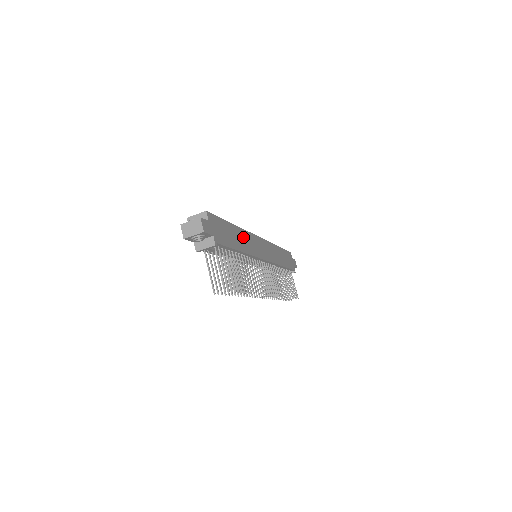
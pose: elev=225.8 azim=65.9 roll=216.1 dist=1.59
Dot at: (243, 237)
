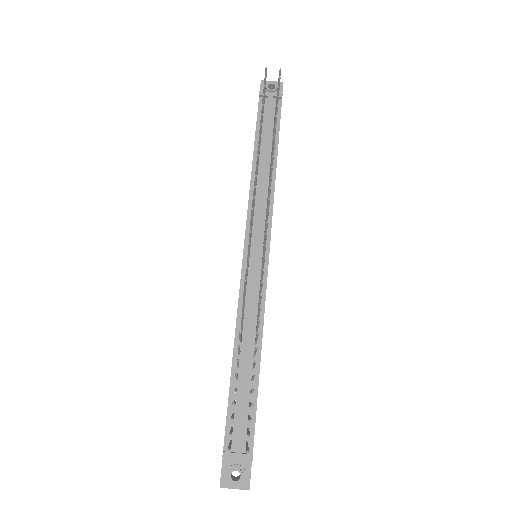
Dot at: occluded
